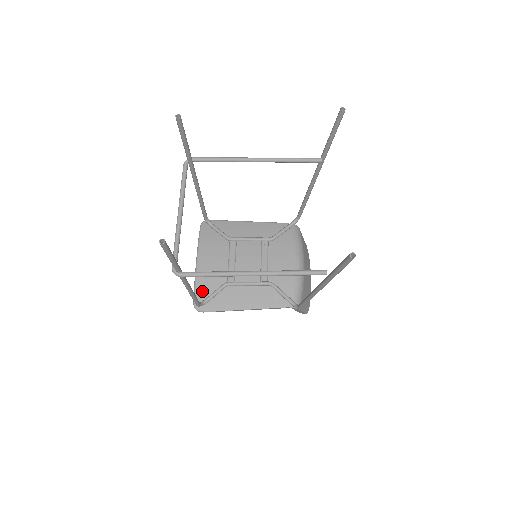
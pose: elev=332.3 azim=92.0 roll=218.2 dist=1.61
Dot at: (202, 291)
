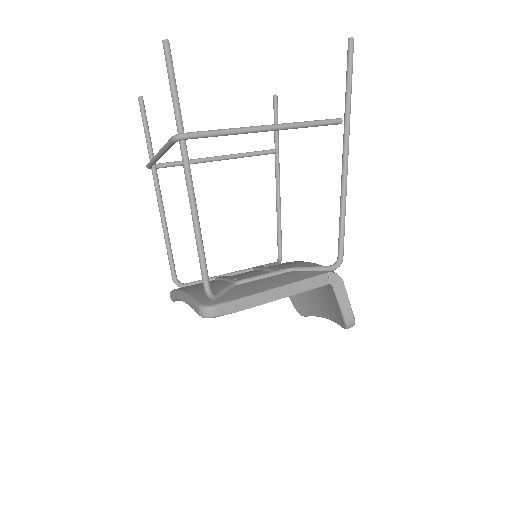
Dot at: (204, 296)
